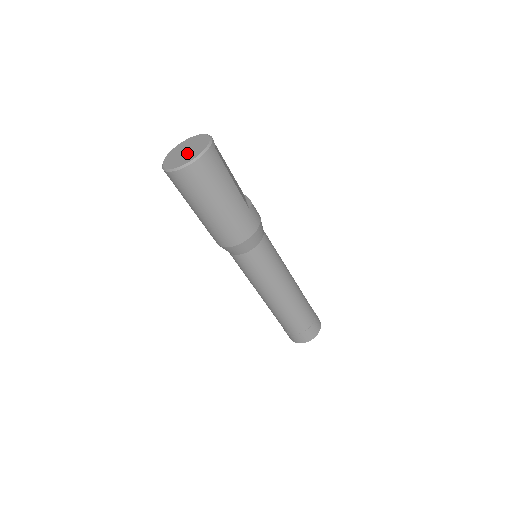
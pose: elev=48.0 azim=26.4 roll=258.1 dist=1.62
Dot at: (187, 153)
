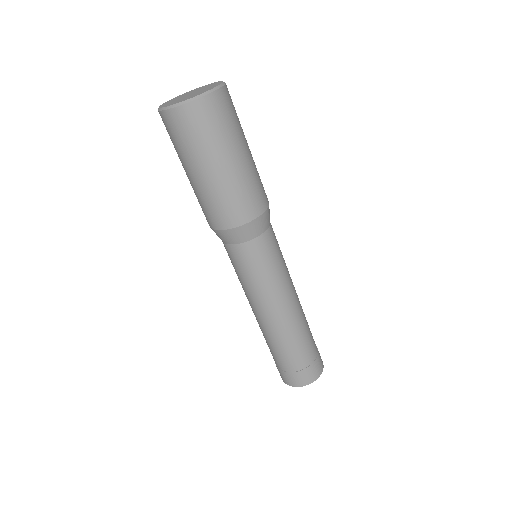
Dot at: (196, 92)
